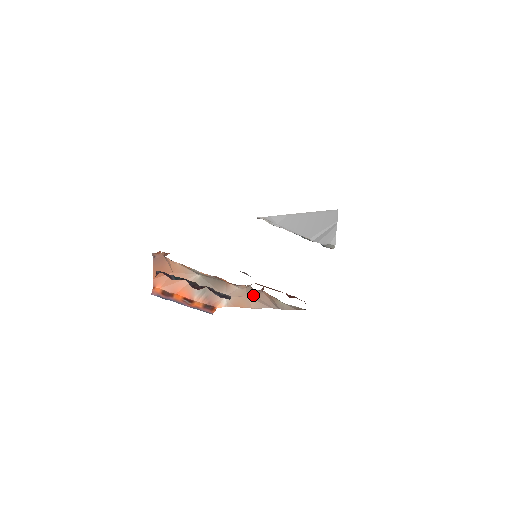
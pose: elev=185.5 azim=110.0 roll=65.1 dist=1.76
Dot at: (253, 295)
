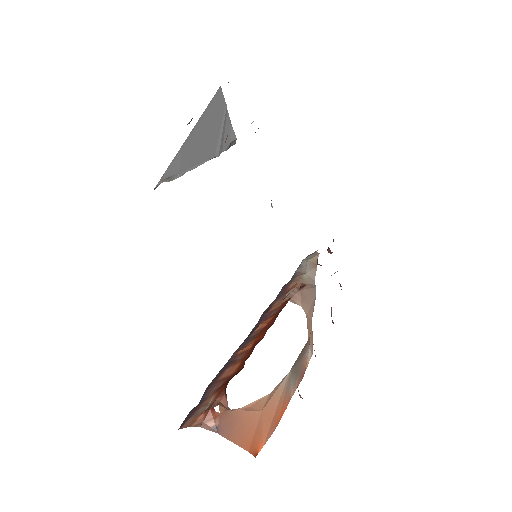
Dot at: (303, 306)
